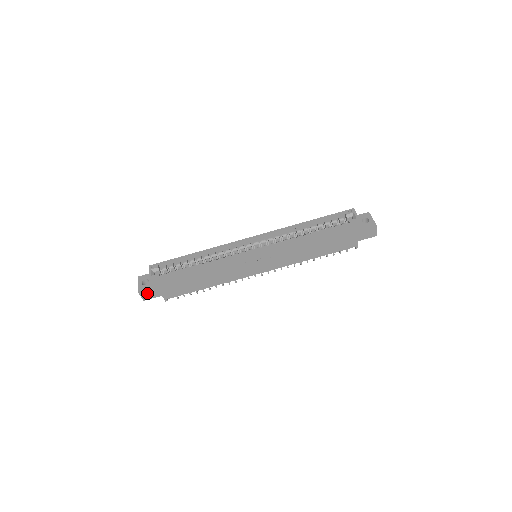
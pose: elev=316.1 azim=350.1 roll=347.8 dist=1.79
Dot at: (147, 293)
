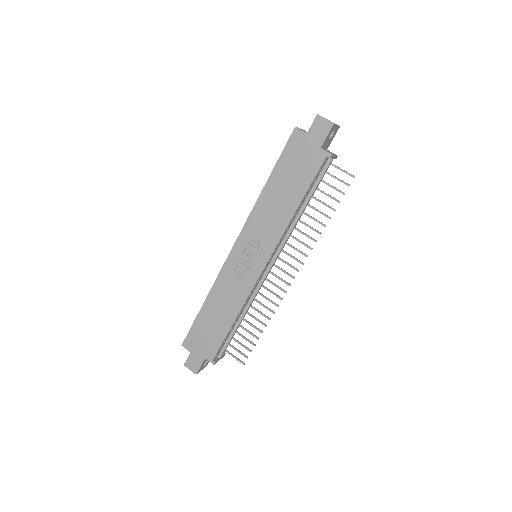
Dot at: (192, 362)
